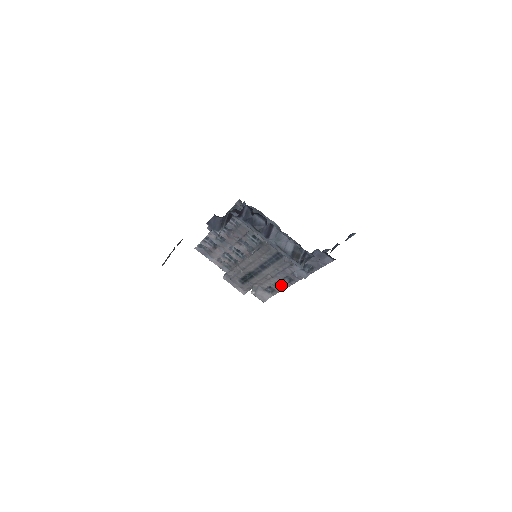
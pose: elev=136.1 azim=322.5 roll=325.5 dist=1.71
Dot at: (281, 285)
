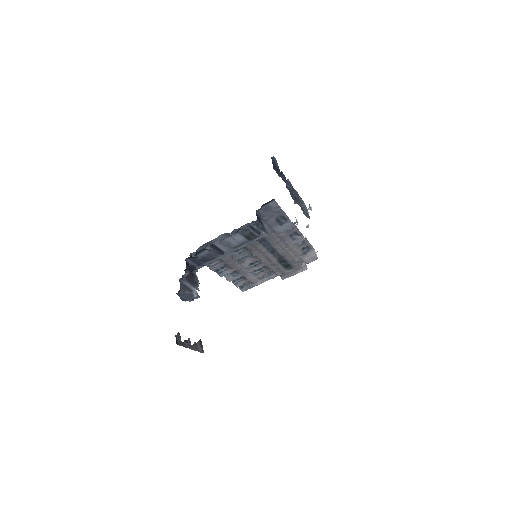
Dot at: occluded
